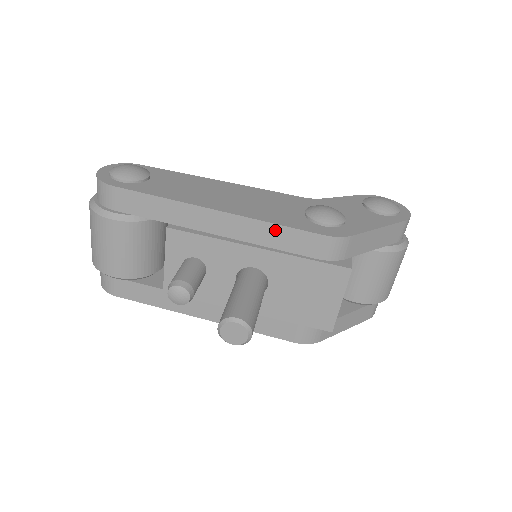
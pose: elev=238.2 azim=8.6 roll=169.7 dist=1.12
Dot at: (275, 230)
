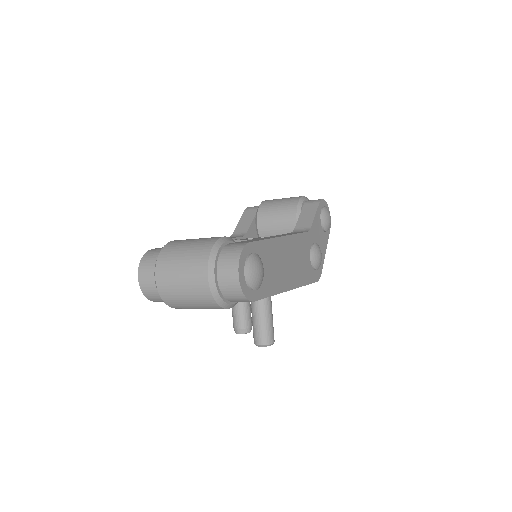
Dot at: occluded
